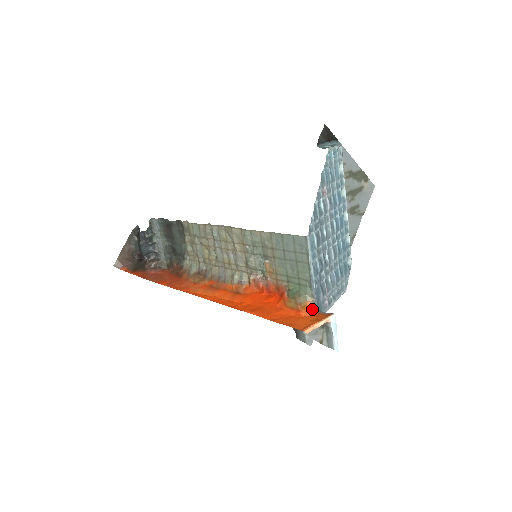
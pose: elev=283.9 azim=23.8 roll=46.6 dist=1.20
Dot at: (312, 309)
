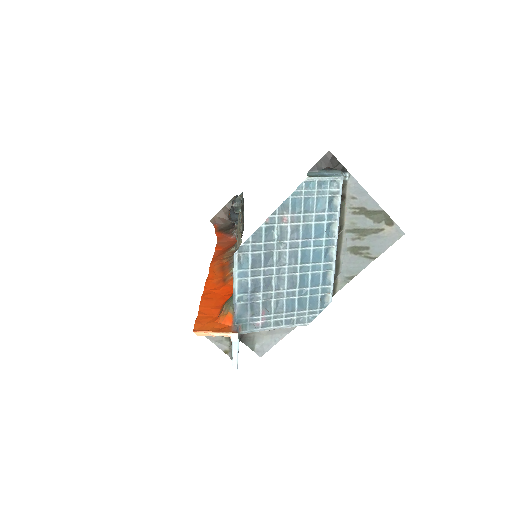
Dot at: (229, 320)
